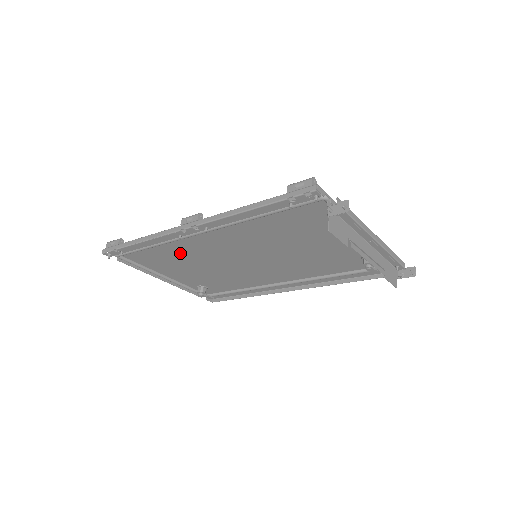
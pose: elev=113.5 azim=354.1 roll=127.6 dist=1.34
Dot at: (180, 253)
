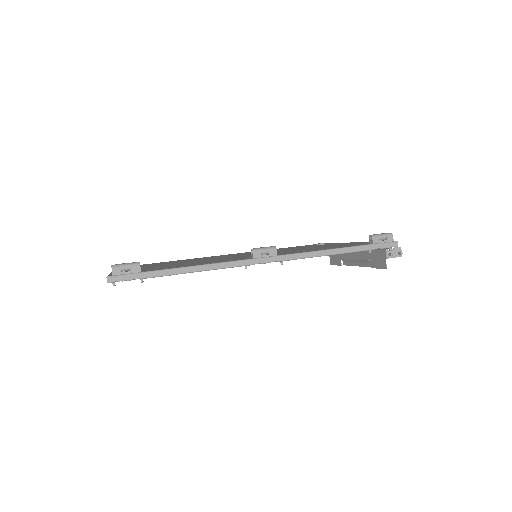
Dot at: occluded
